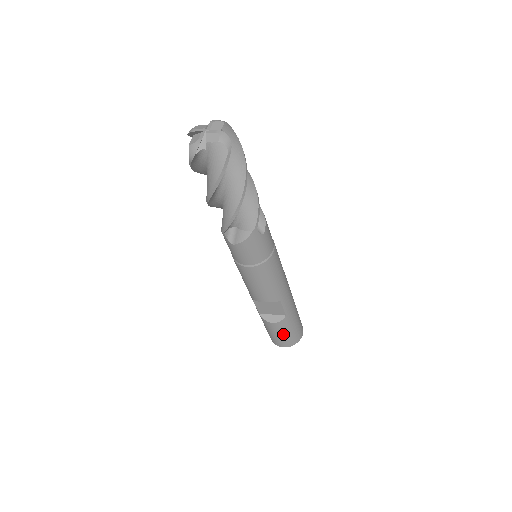
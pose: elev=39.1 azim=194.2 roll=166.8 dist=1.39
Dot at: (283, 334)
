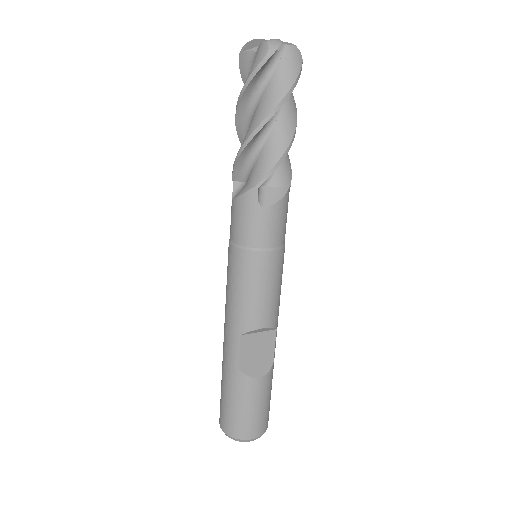
Dot at: (263, 404)
